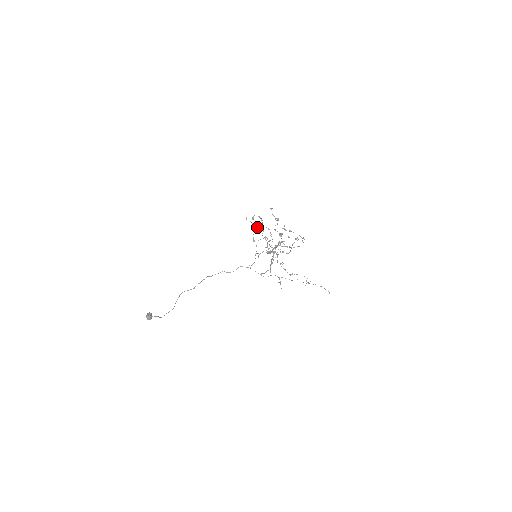
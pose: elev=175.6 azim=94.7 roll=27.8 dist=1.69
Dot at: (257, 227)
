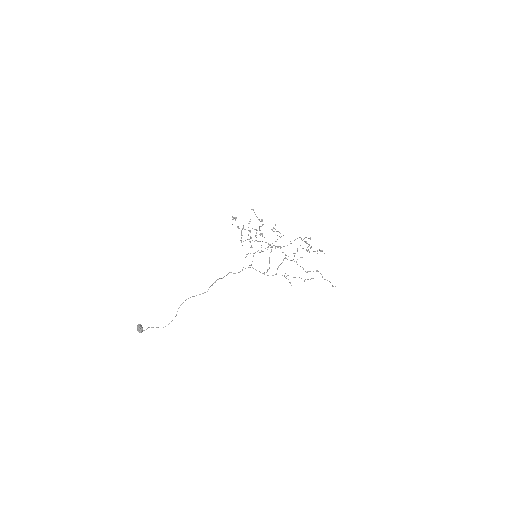
Dot at: occluded
